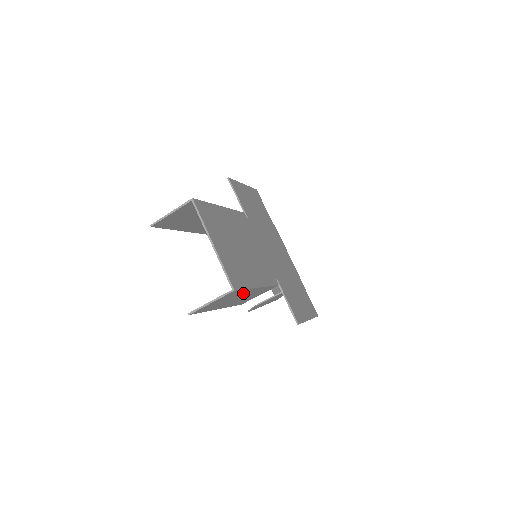
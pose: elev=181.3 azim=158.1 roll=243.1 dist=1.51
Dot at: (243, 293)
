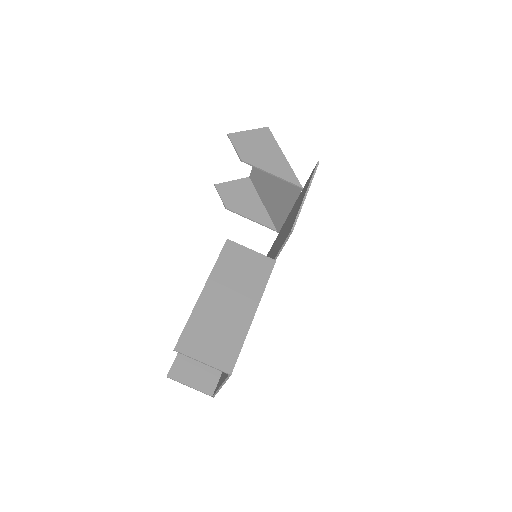
Dot at: occluded
